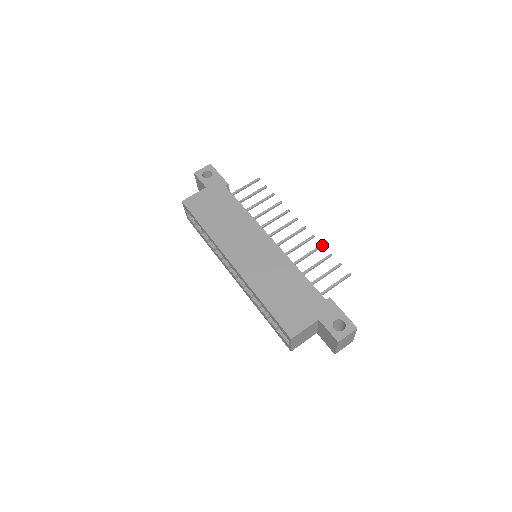
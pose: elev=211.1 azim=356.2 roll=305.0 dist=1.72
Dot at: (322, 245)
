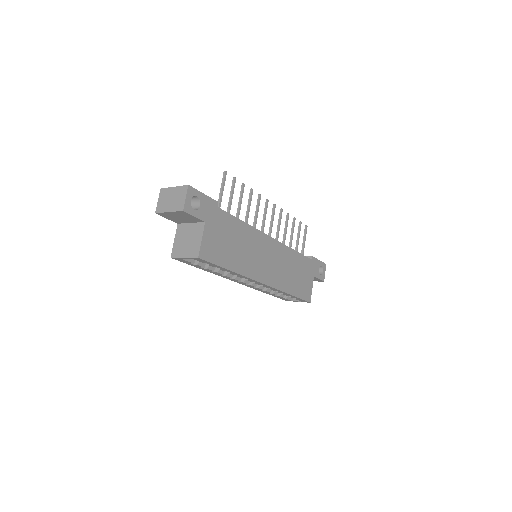
Dot at: occluded
